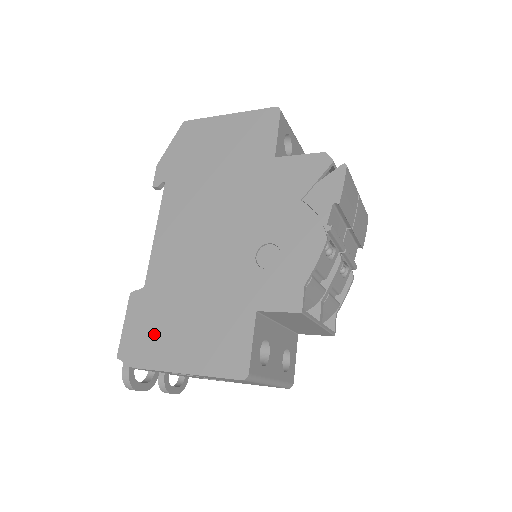
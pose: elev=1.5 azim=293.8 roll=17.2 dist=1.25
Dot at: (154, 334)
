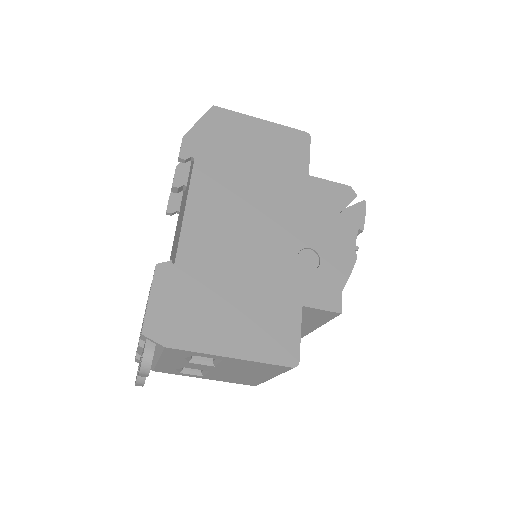
Dot at: (192, 313)
